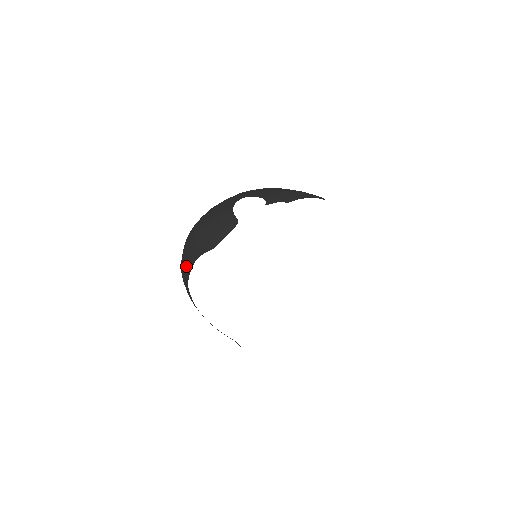
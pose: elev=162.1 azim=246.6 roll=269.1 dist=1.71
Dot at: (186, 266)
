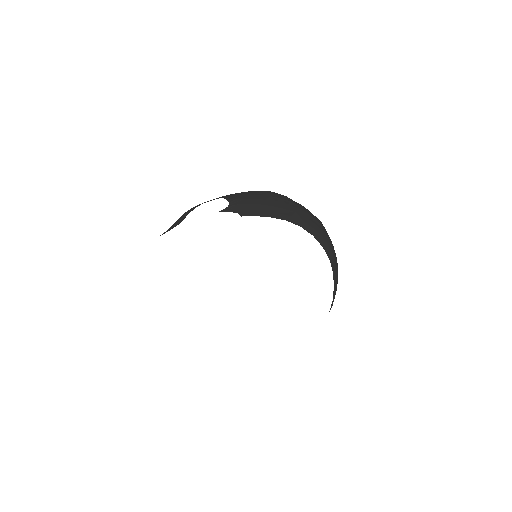
Dot at: occluded
